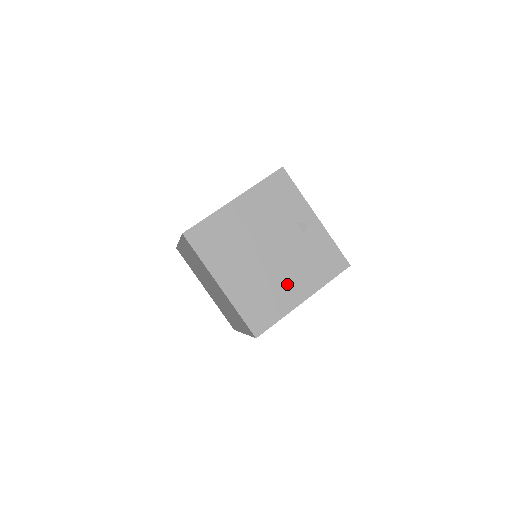
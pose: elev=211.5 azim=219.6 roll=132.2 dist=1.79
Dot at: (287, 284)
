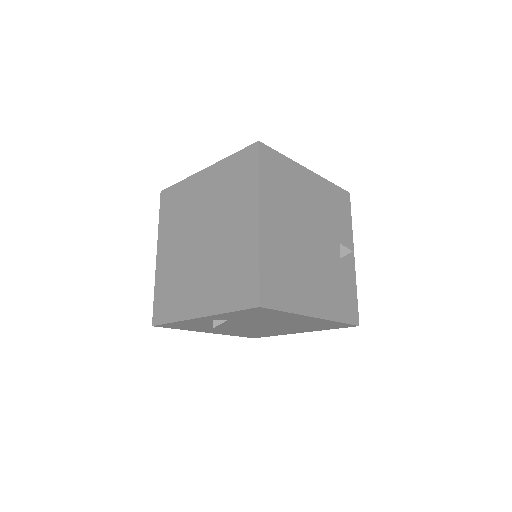
Dot at: (310, 285)
